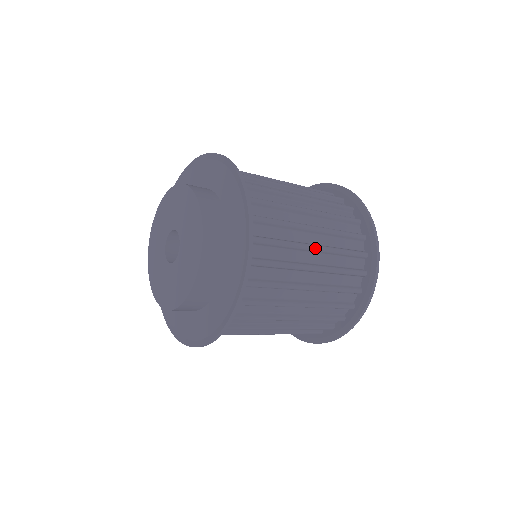
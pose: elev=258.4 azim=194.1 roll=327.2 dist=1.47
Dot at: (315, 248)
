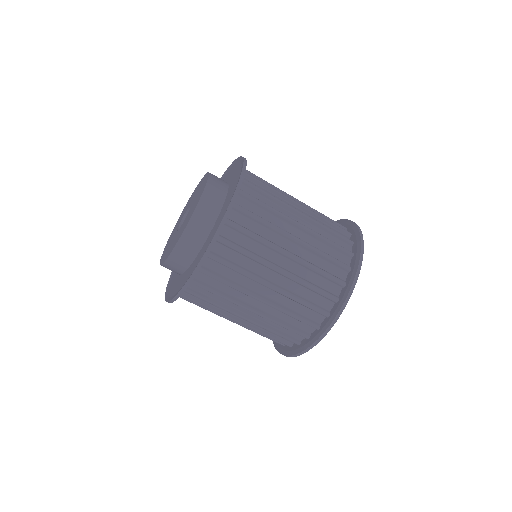
Dot at: (289, 255)
